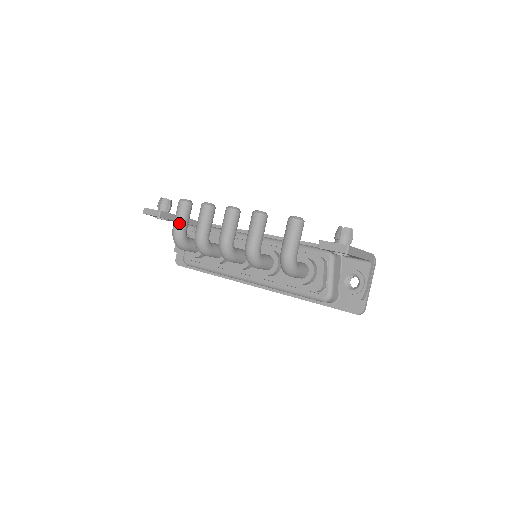
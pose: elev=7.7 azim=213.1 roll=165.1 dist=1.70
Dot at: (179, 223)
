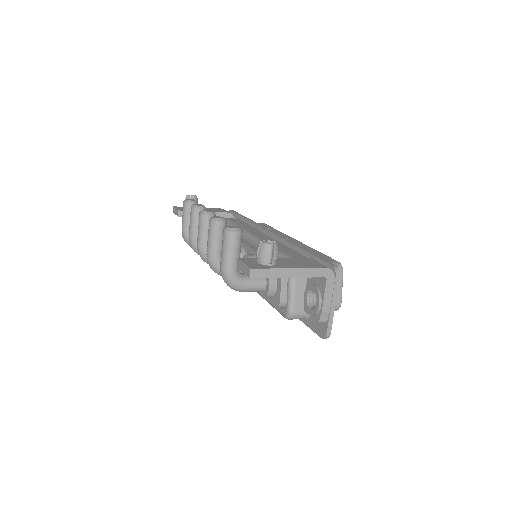
Dot at: (184, 225)
